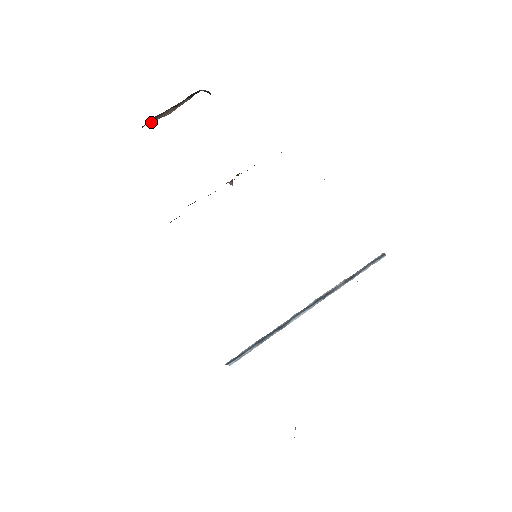
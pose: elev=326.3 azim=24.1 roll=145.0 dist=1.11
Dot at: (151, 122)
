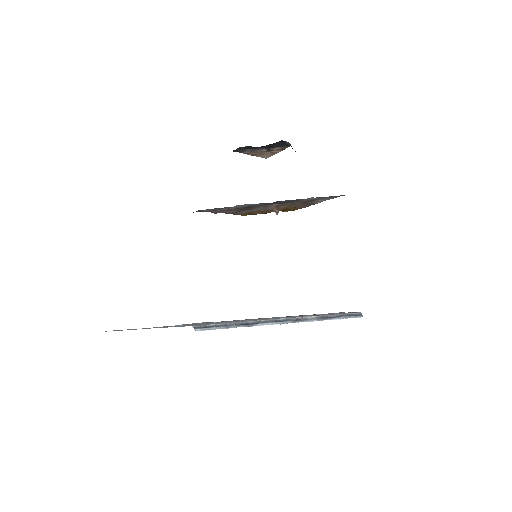
Dot at: (248, 154)
